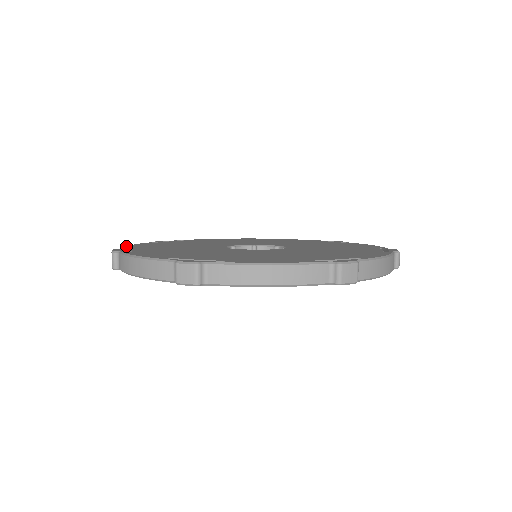
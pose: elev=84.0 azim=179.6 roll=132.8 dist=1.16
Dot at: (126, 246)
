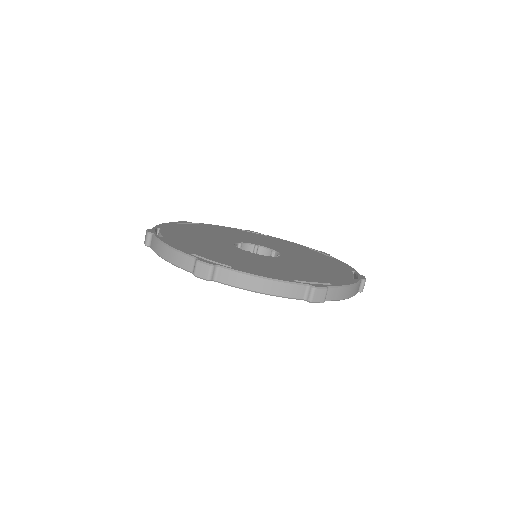
Dot at: (181, 250)
